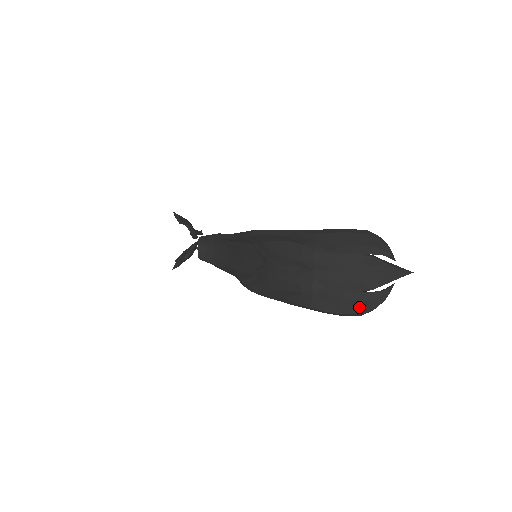
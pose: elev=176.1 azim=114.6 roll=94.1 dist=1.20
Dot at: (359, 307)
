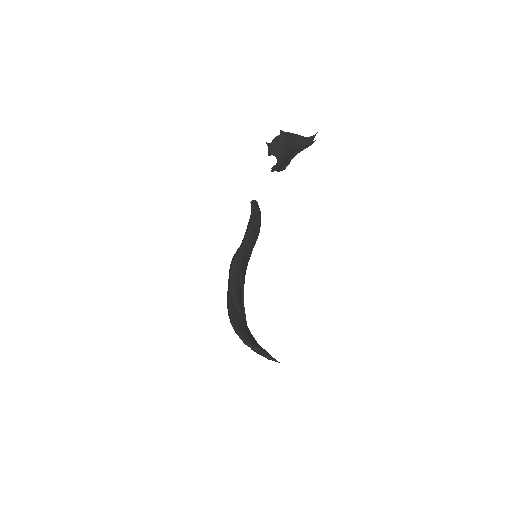
Dot at: occluded
